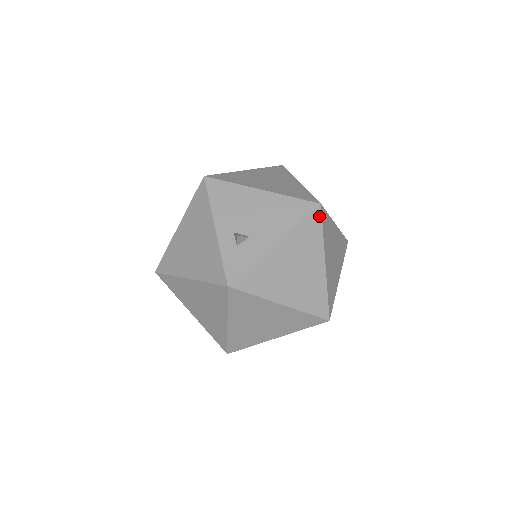
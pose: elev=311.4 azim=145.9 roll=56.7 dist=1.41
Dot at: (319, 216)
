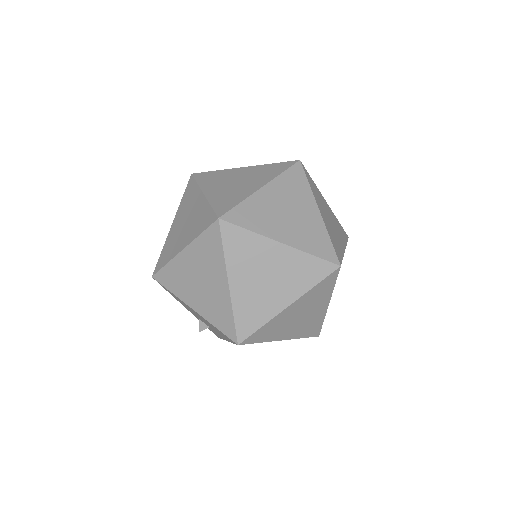
Dot at: occluded
